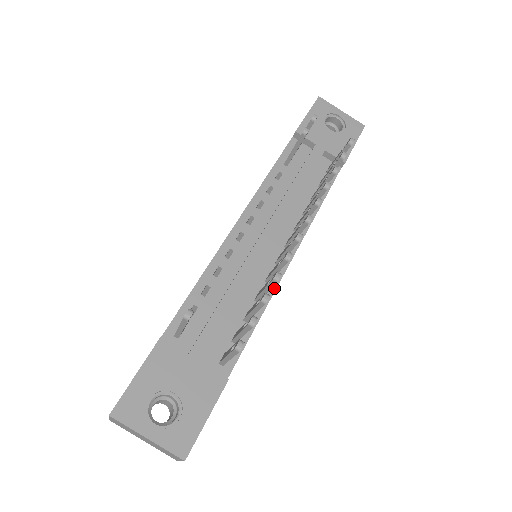
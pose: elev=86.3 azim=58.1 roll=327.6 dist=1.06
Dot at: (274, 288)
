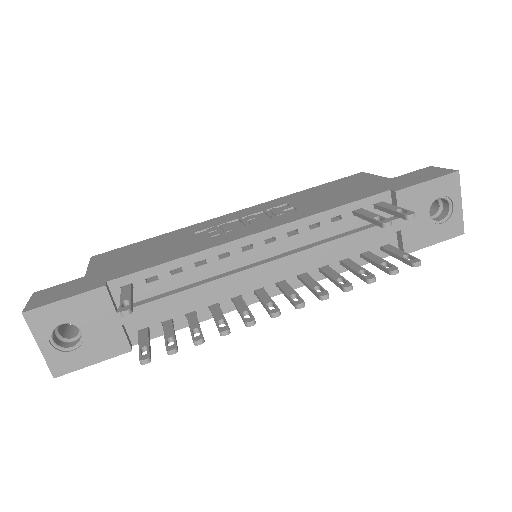
Dot at: (233, 309)
